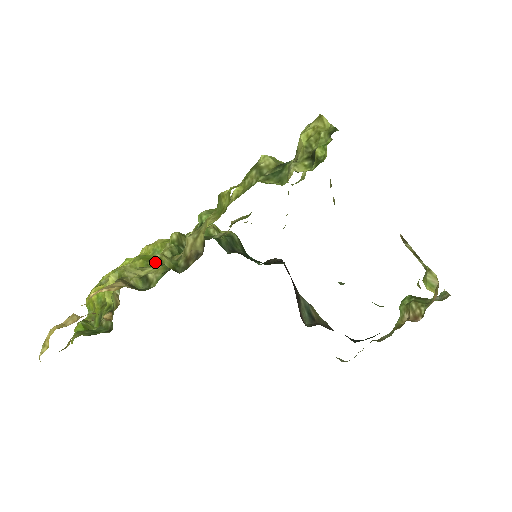
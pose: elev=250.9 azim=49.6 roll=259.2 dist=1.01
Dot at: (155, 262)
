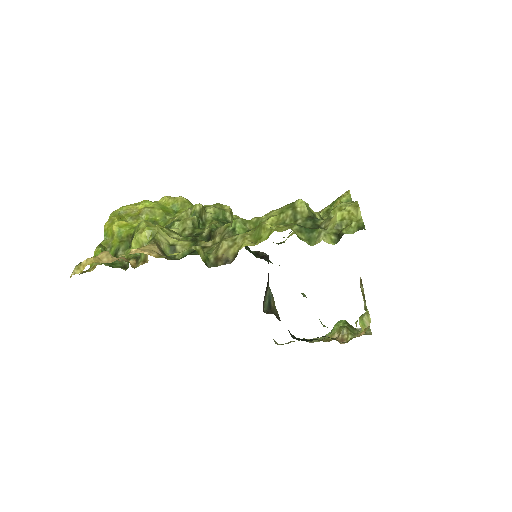
Dot at: (176, 224)
